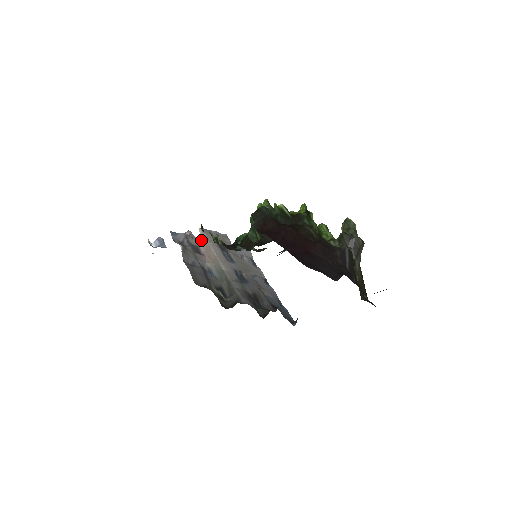
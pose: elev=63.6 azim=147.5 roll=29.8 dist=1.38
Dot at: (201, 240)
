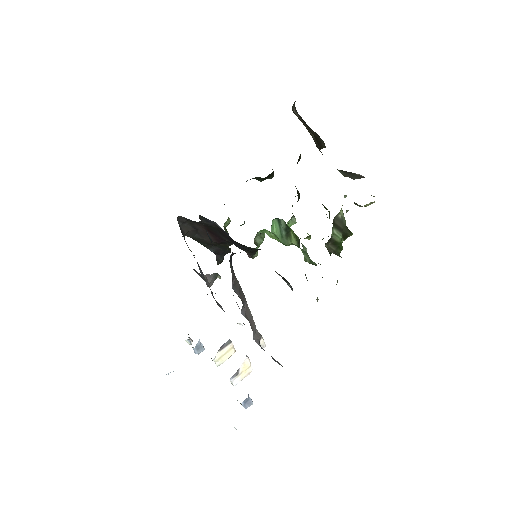
Dot at: occluded
